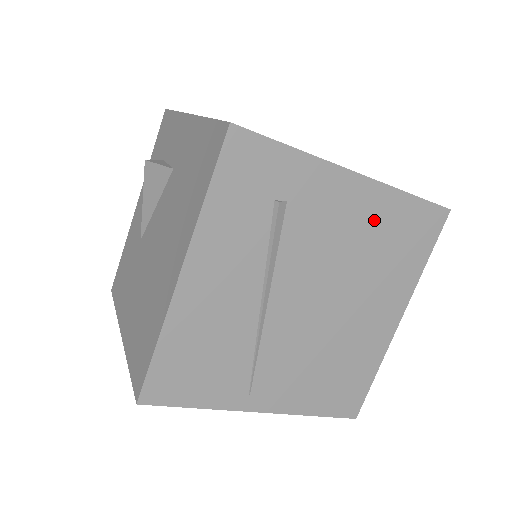
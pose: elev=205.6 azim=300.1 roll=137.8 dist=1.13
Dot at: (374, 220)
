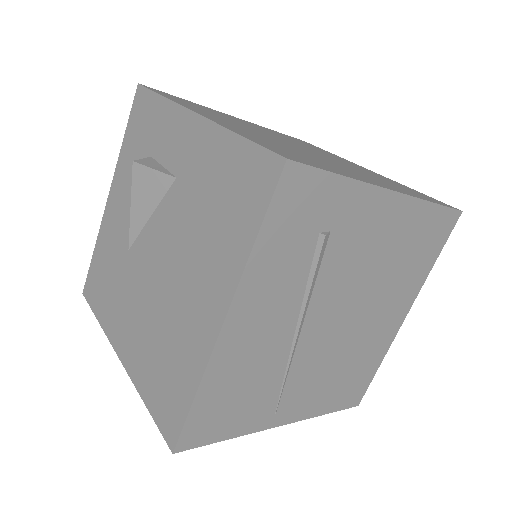
Dot at: (401, 234)
